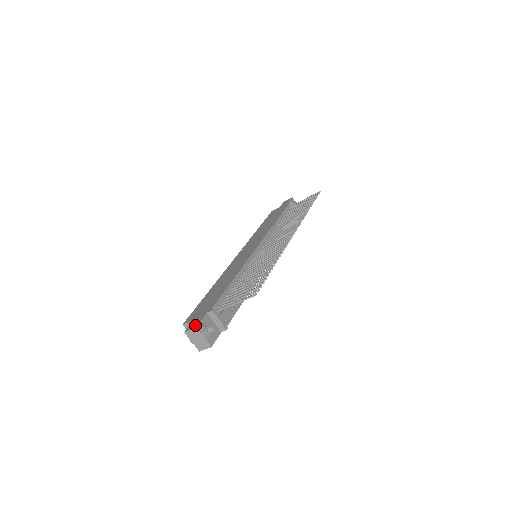
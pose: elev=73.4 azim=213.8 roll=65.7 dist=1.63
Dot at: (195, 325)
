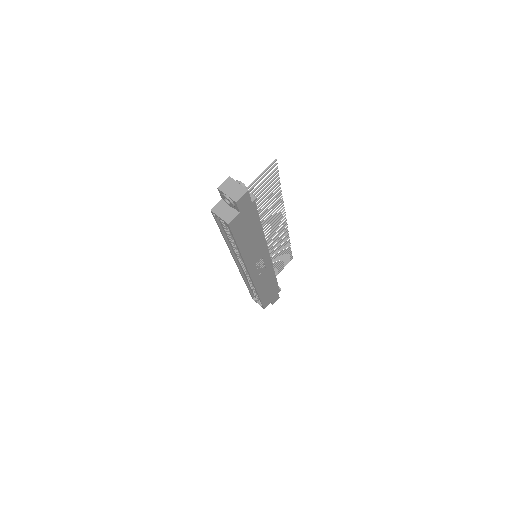
Dot at: (227, 181)
